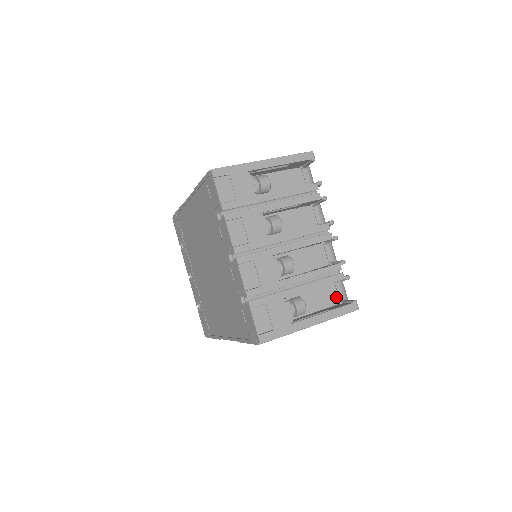
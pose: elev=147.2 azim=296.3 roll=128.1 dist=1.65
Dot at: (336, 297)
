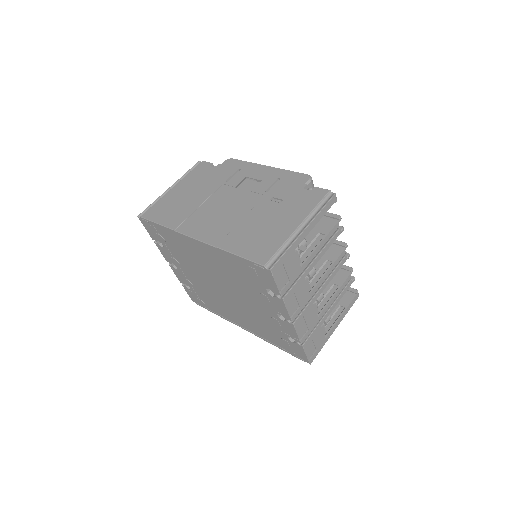
Dot at: occluded
